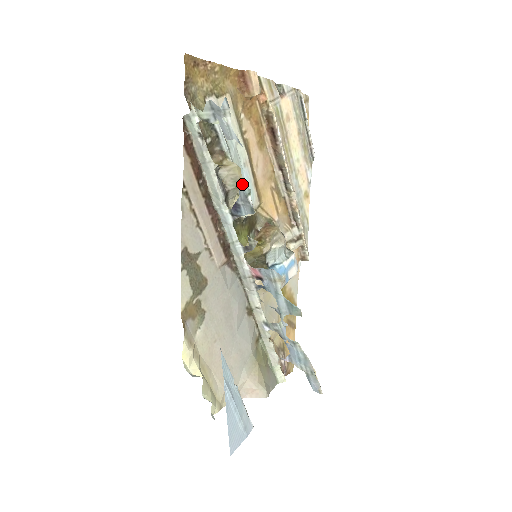
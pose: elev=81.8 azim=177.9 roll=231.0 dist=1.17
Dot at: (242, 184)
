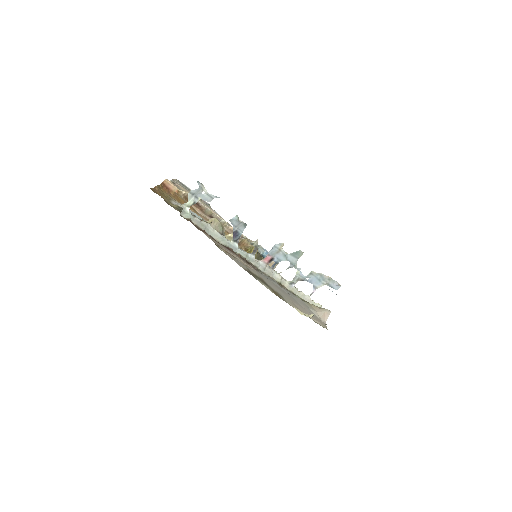
Dot at: (223, 225)
